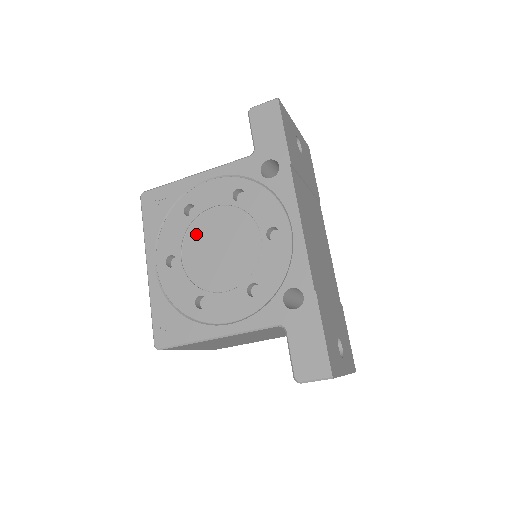
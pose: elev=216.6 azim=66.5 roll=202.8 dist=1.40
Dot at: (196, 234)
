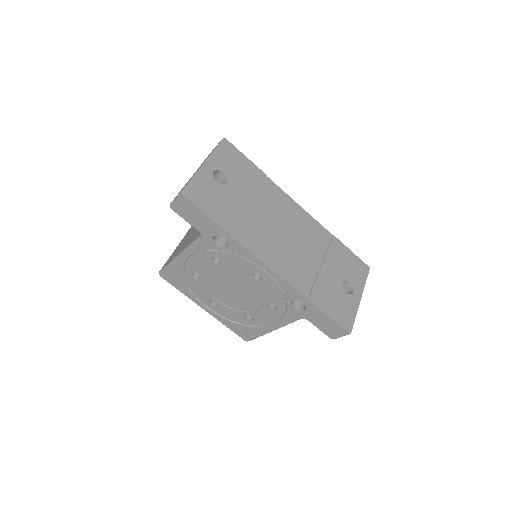
Dot at: (213, 287)
